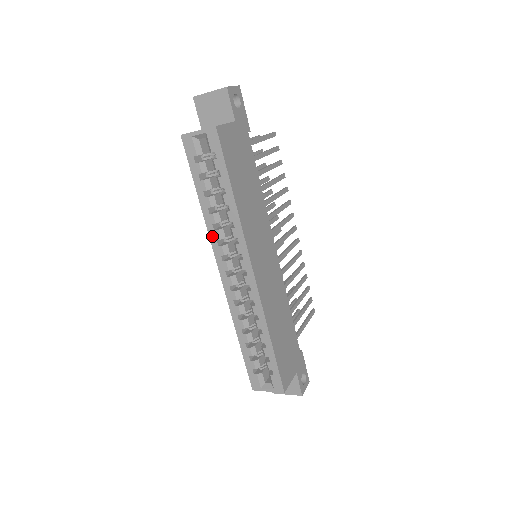
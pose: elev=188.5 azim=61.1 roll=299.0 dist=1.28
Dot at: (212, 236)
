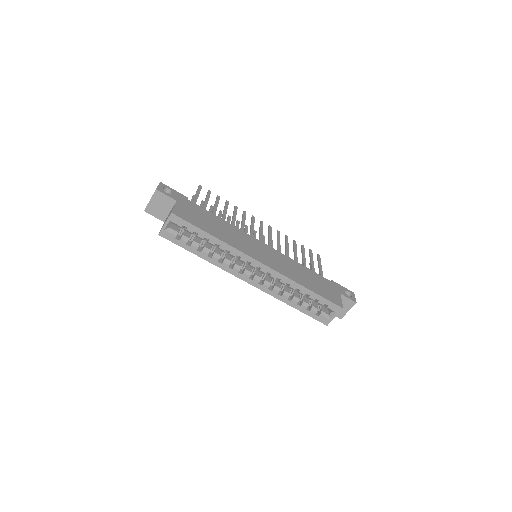
Dot at: (224, 268)
